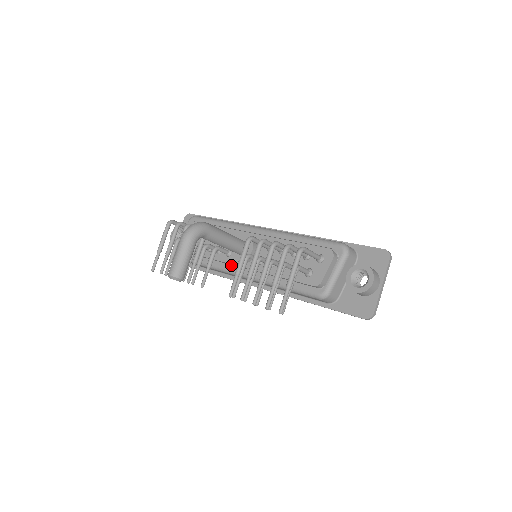
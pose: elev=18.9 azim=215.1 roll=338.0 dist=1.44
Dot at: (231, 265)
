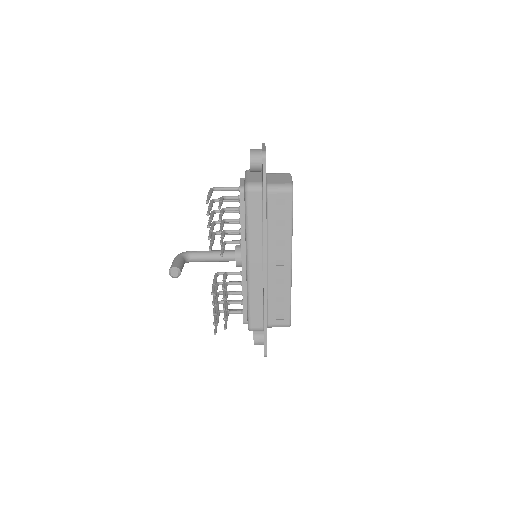
Dot at: occluded
